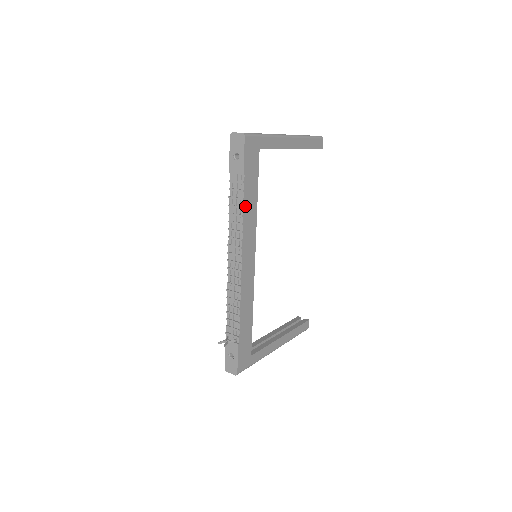
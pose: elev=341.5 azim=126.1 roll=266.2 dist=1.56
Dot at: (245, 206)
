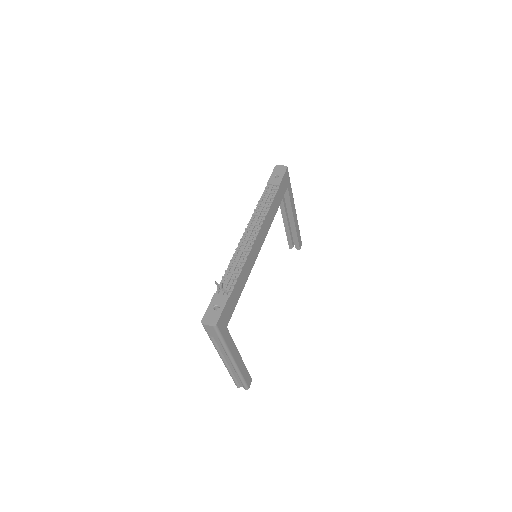
Dot at: (272, 204)
